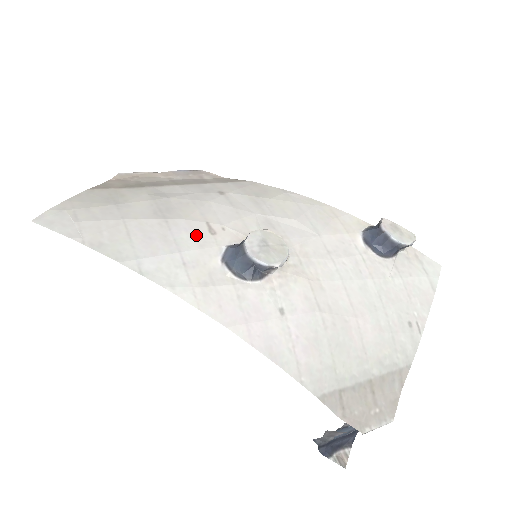
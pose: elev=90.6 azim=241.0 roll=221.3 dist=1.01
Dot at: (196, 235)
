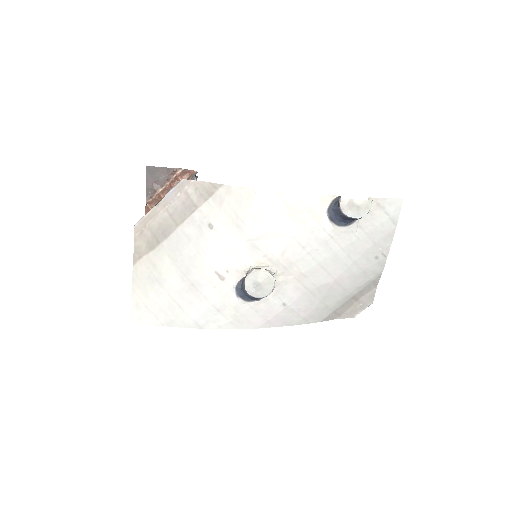
Dot at: (214, 287)
